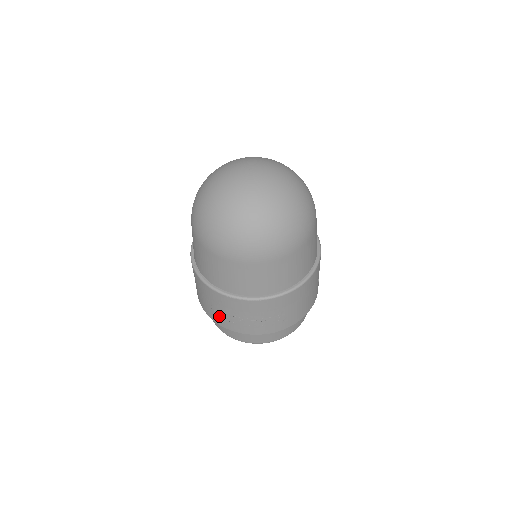
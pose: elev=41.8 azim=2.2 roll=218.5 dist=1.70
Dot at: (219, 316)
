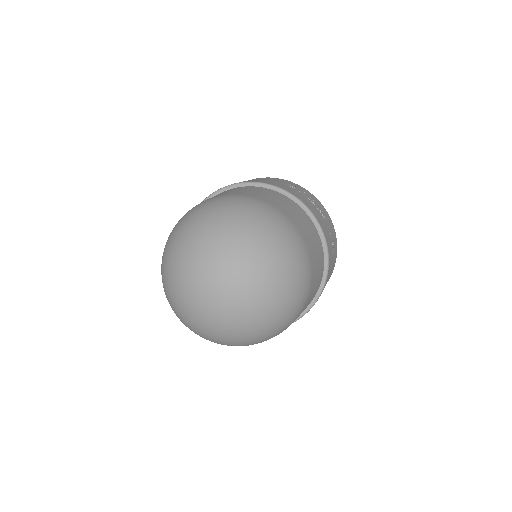
Dot at: occluded
